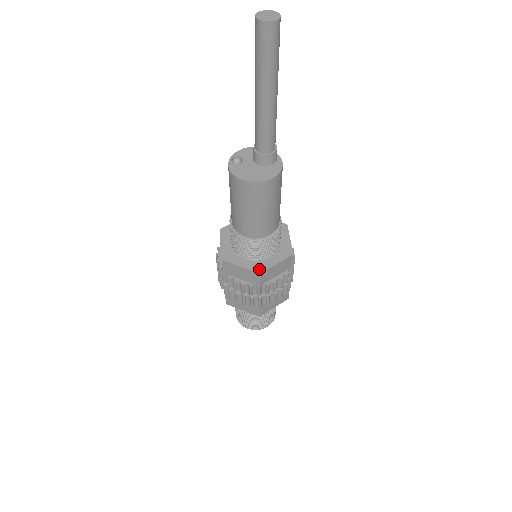
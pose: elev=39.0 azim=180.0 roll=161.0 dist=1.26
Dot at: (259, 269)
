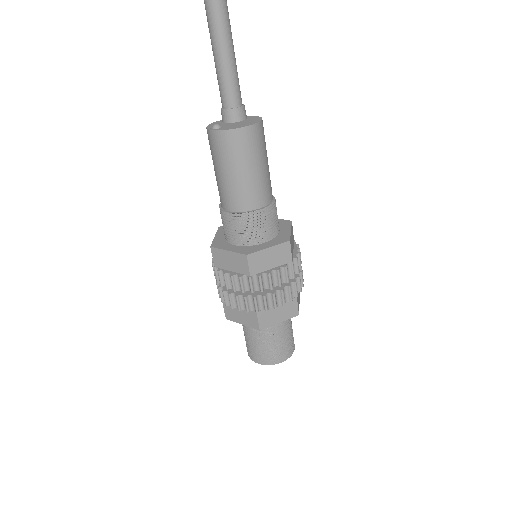
Dot at: (284, 239)
